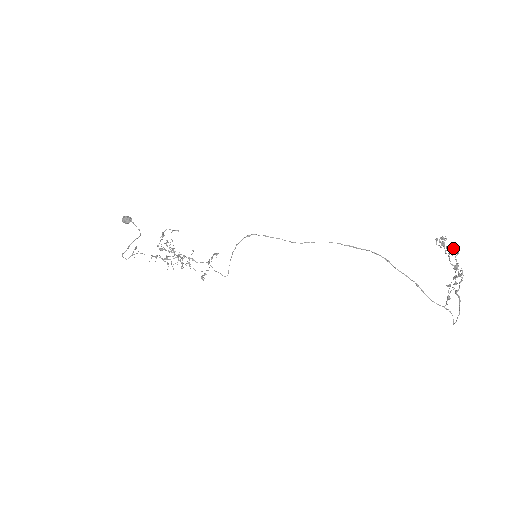
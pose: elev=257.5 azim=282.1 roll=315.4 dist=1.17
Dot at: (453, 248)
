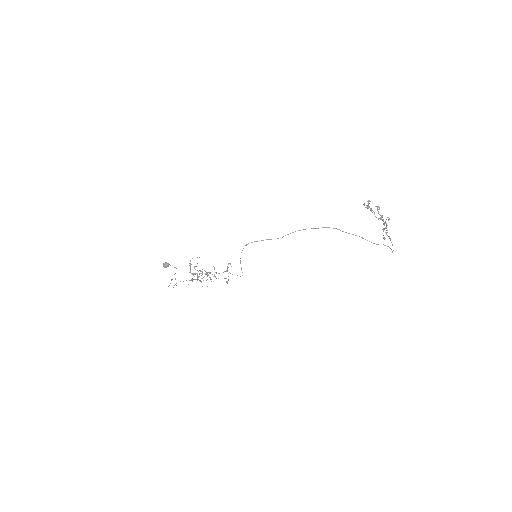
Dot at: (376, 206)
